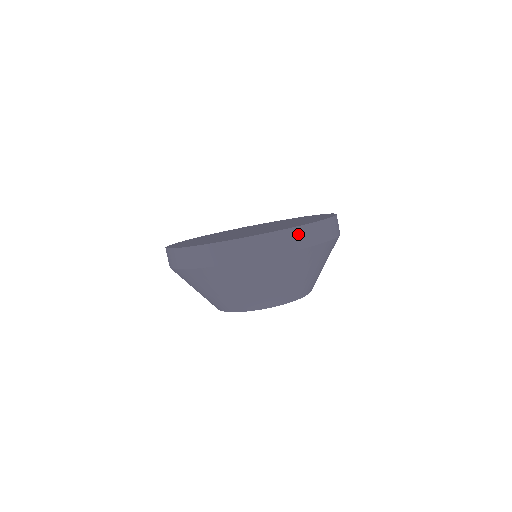
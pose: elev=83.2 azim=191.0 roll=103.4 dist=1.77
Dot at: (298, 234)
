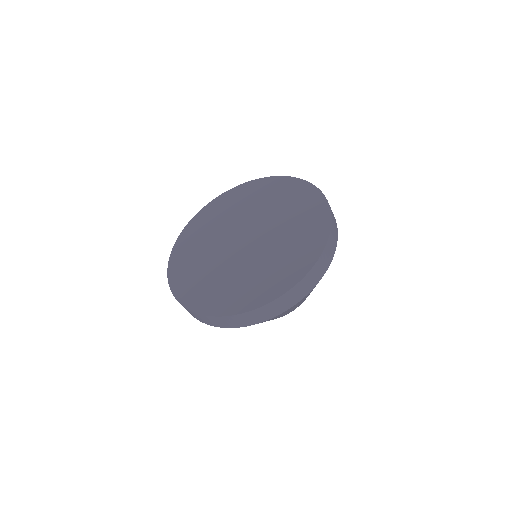
Dot at: (333, 227)
